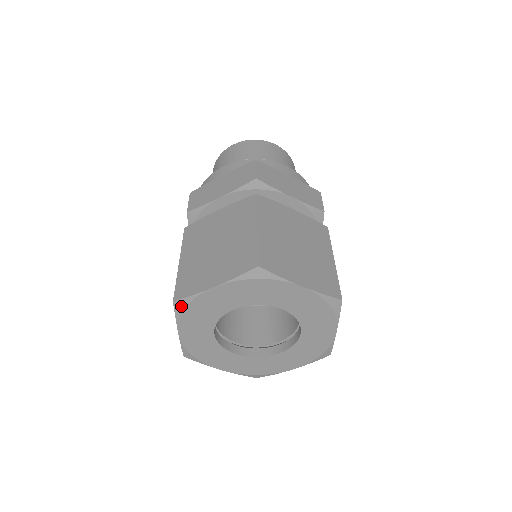
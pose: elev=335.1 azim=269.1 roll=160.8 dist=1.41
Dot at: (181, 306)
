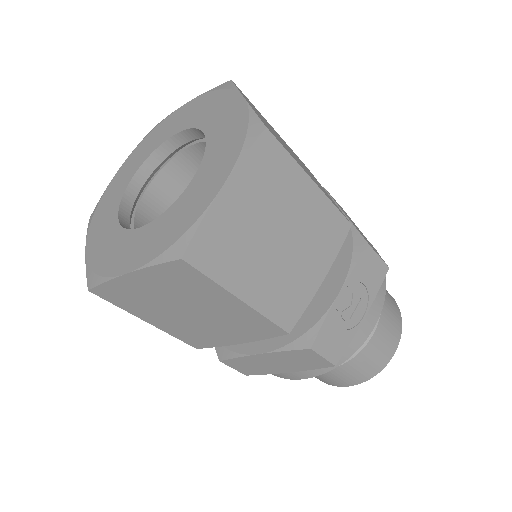
Dot at: (151, 132)
